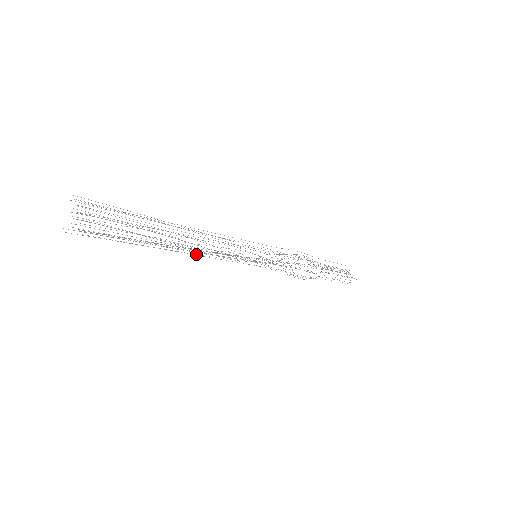
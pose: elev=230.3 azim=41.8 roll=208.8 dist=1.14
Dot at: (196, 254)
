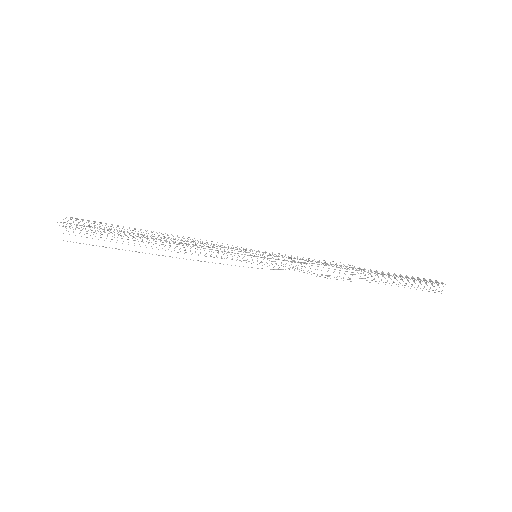
Dot at: (186, 259)
